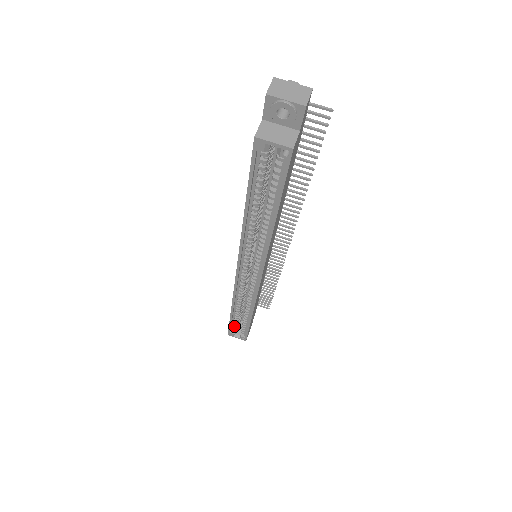
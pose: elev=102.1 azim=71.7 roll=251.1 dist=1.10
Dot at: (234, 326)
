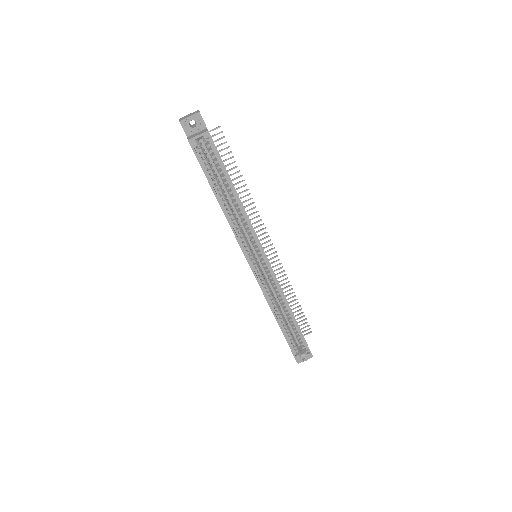
Dot at: (293, 344)
